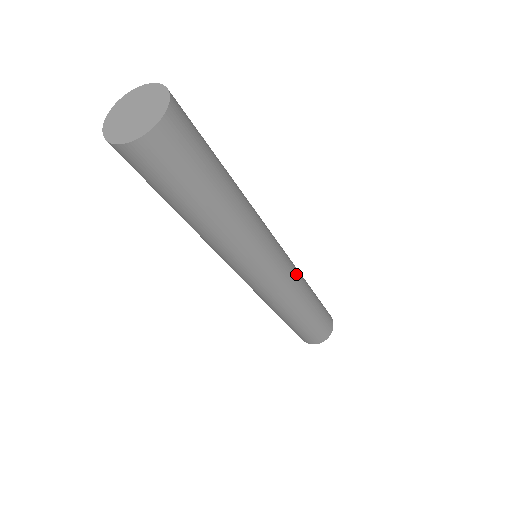
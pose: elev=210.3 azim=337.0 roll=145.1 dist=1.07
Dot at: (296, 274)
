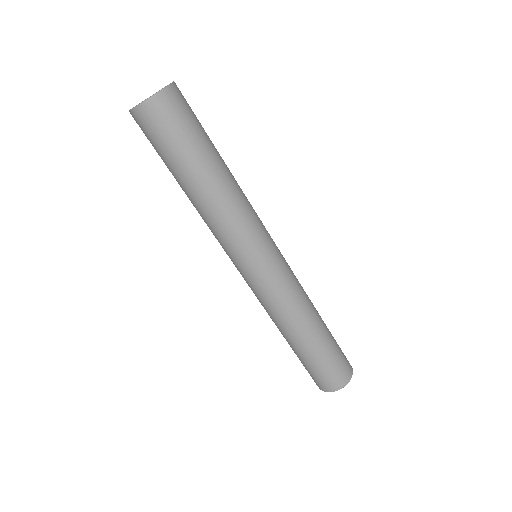
Dot at: occluded
